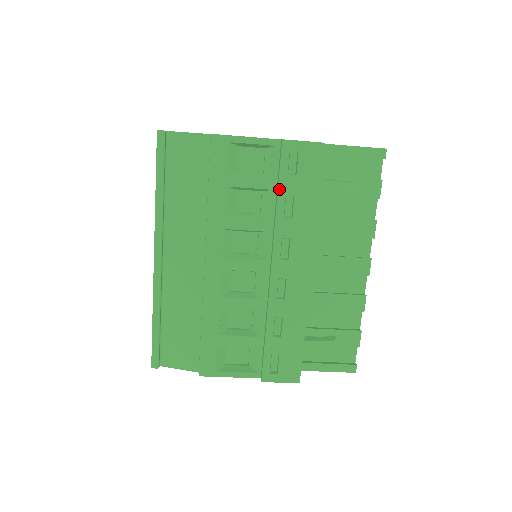
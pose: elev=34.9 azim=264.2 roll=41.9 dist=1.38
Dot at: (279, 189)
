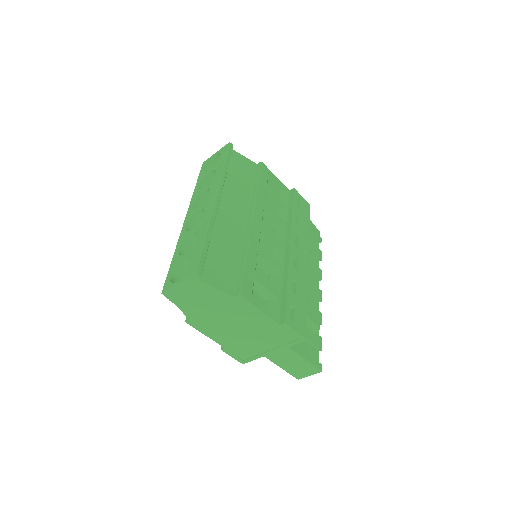
Dot at: (293, 208)
